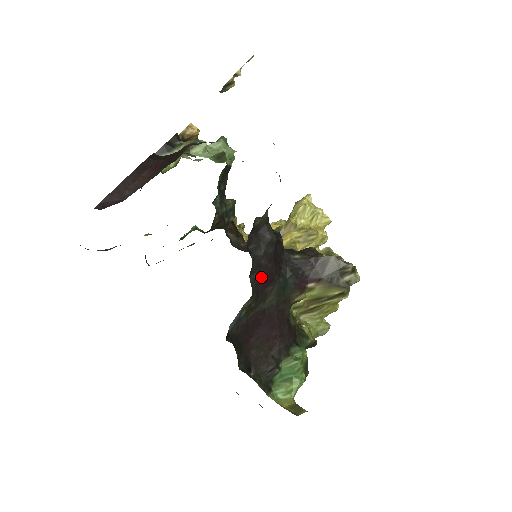
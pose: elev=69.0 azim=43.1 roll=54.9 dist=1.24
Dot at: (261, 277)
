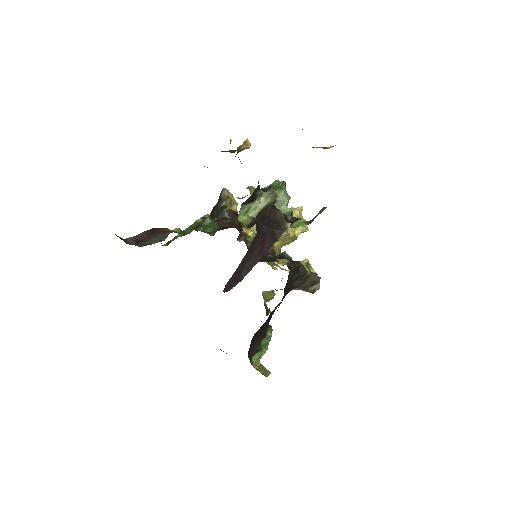
Dot at: (281, 302)
